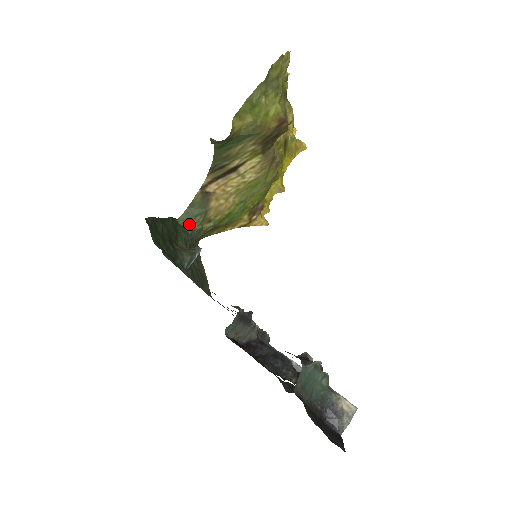
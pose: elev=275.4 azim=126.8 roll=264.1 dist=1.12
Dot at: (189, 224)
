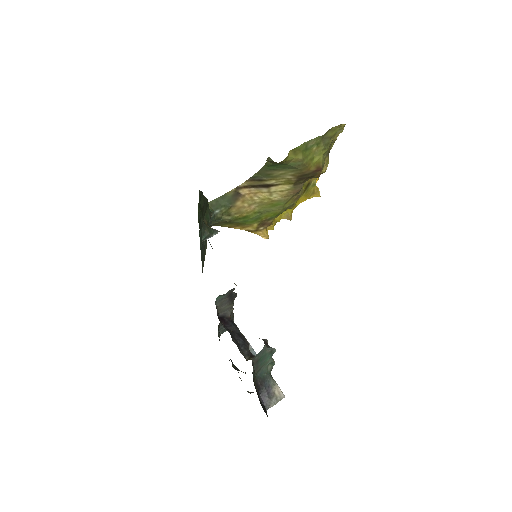
Dot at: (214, 210)
